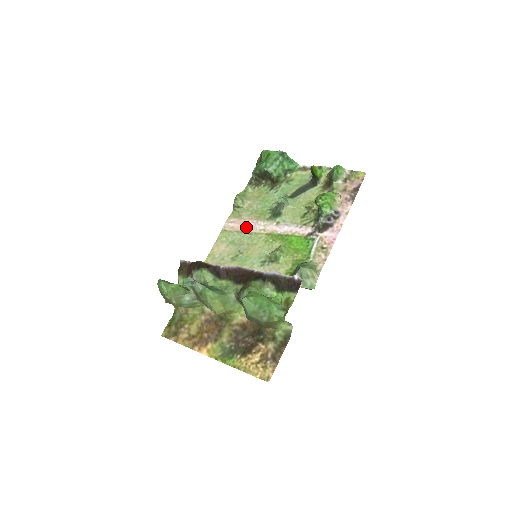
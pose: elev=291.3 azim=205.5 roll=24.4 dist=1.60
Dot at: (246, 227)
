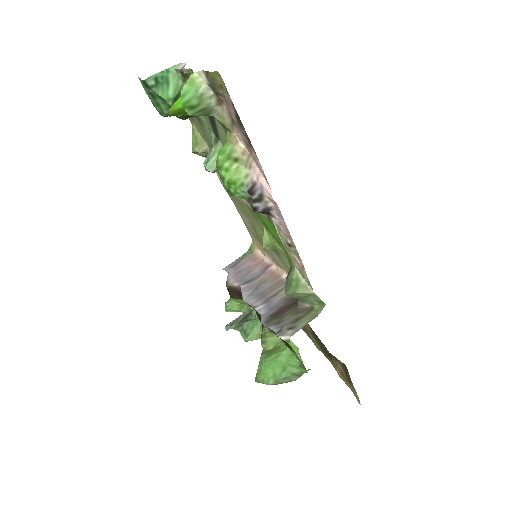
Dot at: occluded
